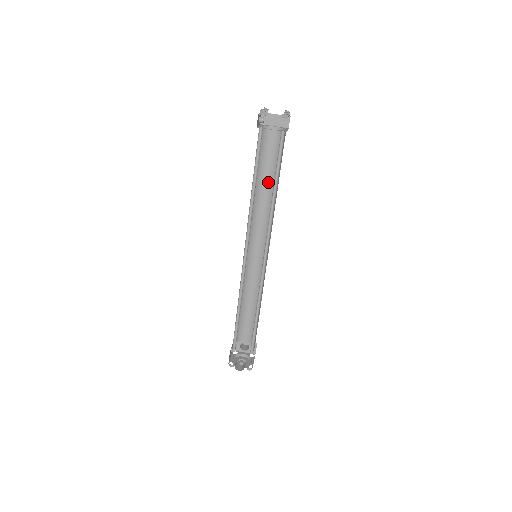
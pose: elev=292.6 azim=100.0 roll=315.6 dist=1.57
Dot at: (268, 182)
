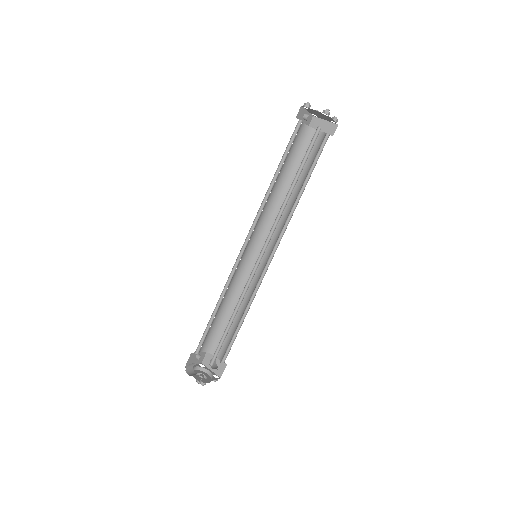
Dot at: (296, 185)
